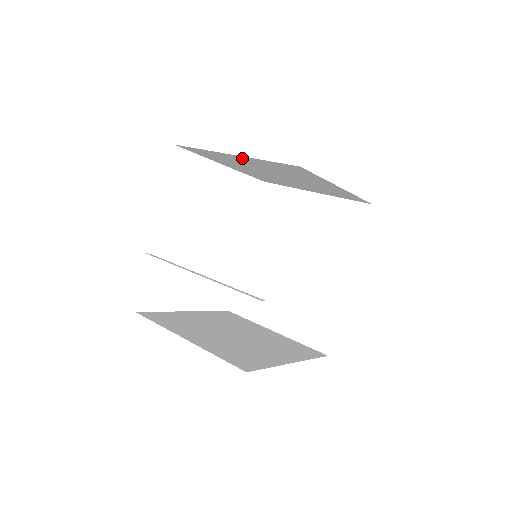
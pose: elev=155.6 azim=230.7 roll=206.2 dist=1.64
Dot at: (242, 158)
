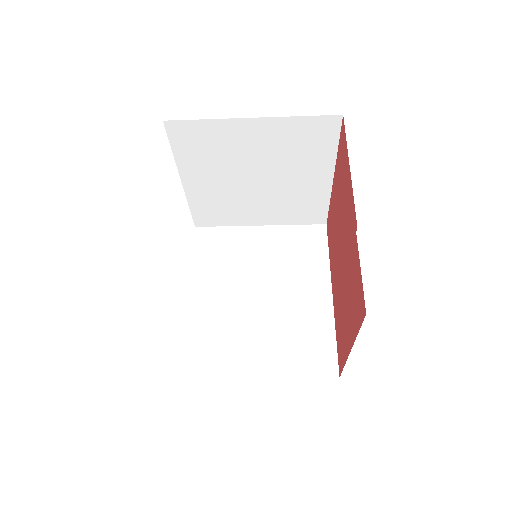
Dot at: (260, 127)
